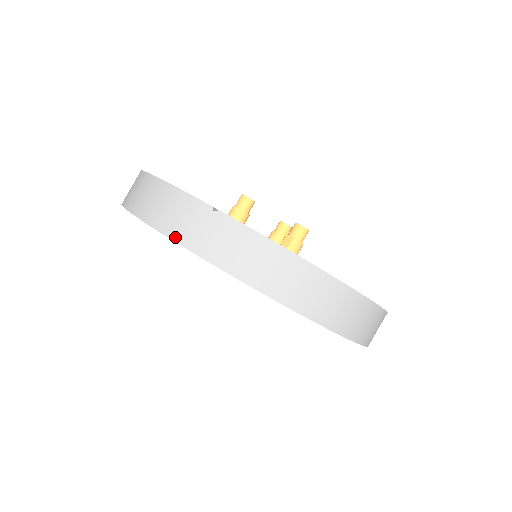
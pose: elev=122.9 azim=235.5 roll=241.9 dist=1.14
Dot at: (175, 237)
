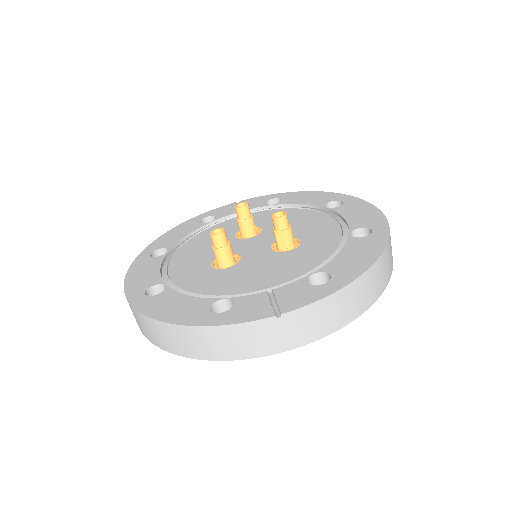
Dot at: (266, 353)
